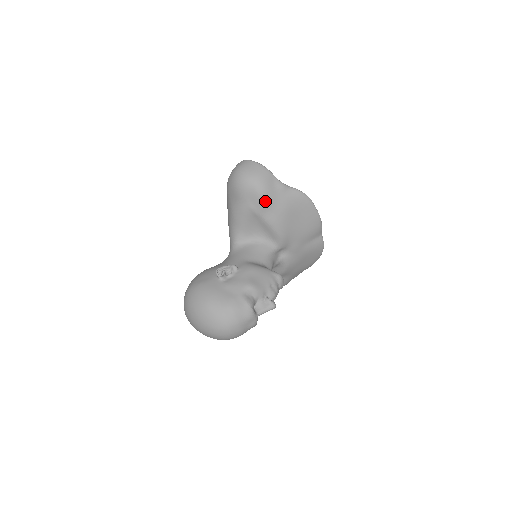
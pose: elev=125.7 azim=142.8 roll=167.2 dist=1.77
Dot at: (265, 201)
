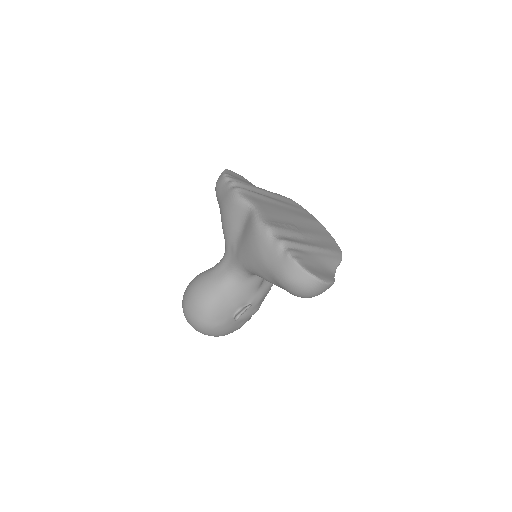
Dot at: occluded
